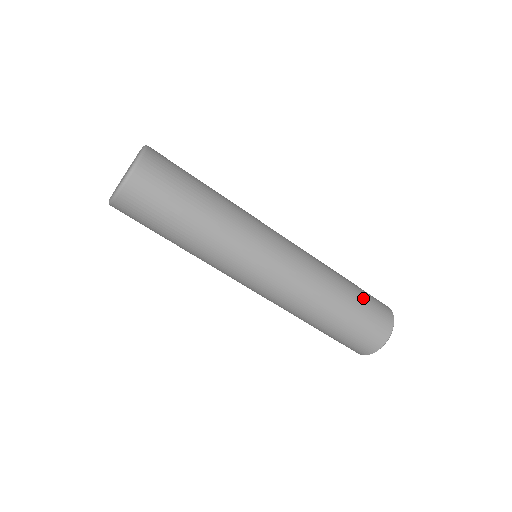
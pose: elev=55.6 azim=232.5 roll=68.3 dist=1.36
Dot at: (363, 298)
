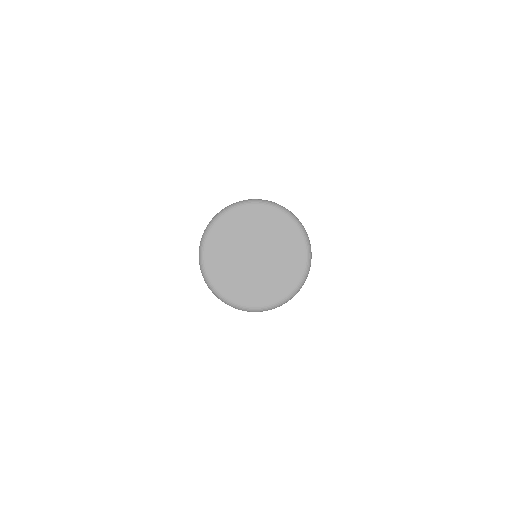
Dot at: occluded
